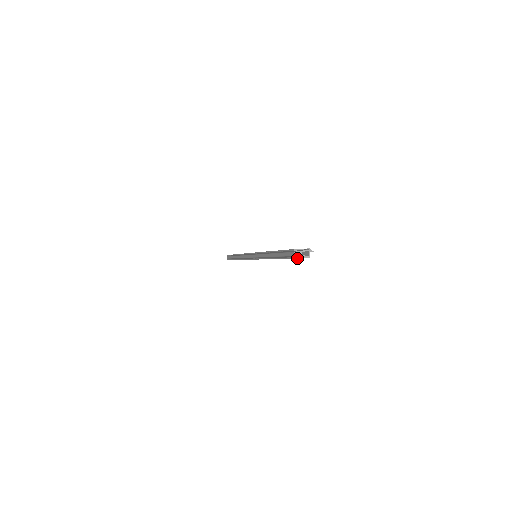
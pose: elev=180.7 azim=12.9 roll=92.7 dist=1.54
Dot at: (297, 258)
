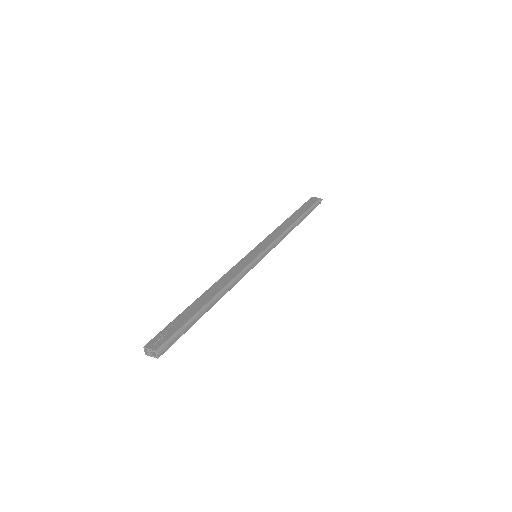
Dot at: (147, 355)
